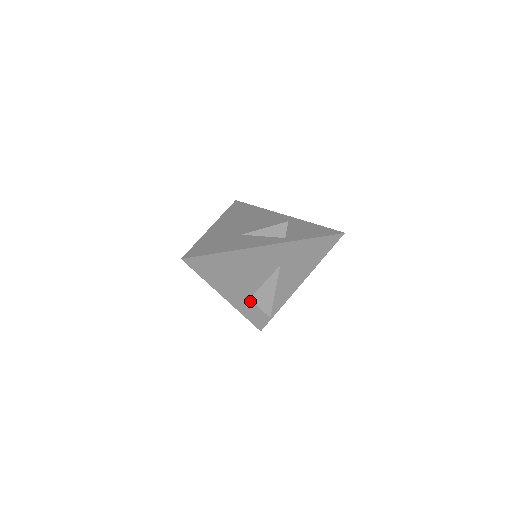
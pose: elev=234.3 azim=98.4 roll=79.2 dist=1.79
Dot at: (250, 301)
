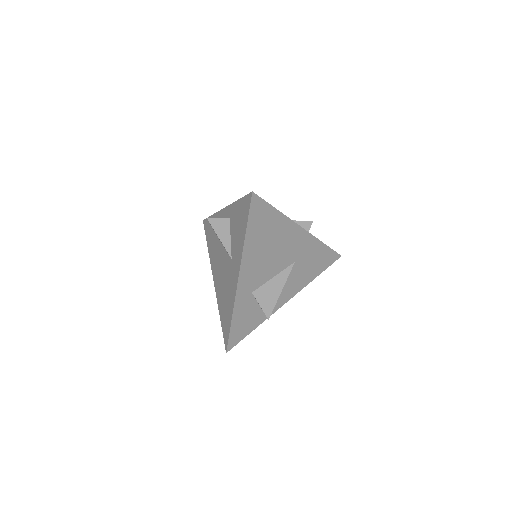
Dot at: (250, 296)
